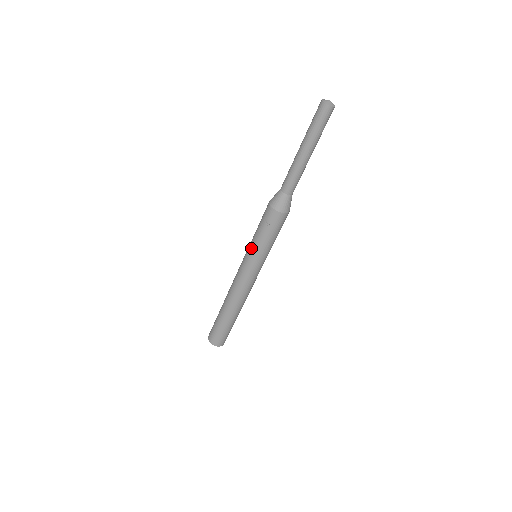
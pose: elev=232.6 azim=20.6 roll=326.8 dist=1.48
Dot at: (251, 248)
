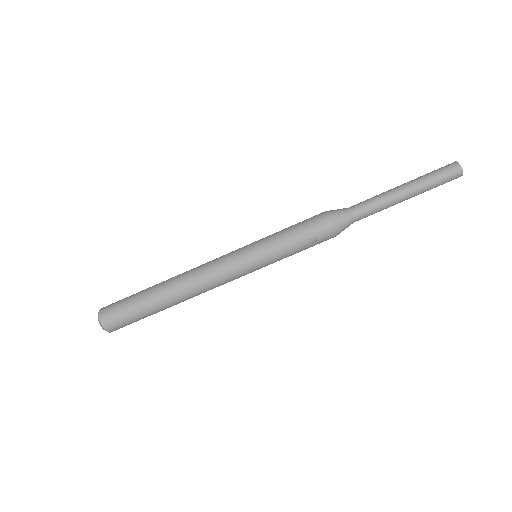
Dot at: (269, 251)
